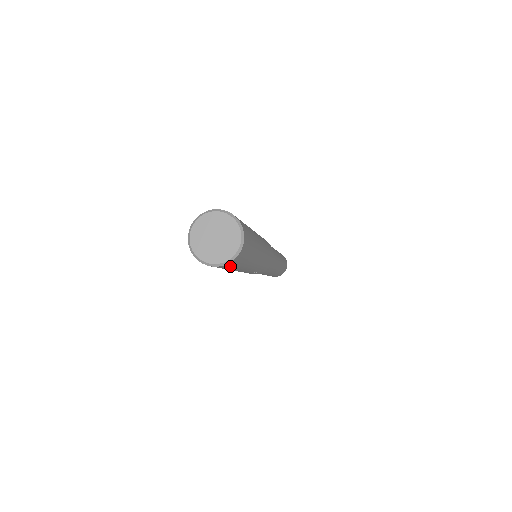
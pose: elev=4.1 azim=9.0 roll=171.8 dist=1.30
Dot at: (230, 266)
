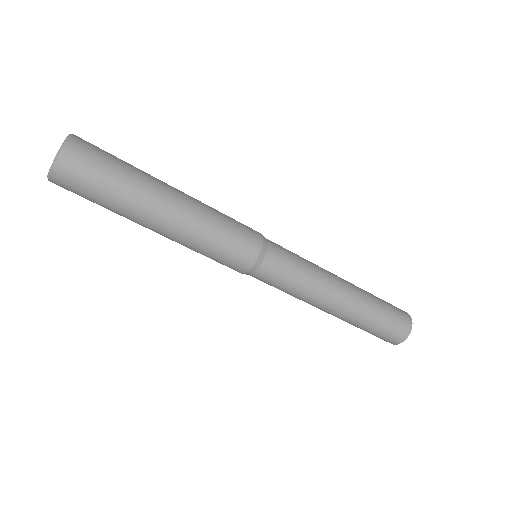
Dot at: (74, 191)
